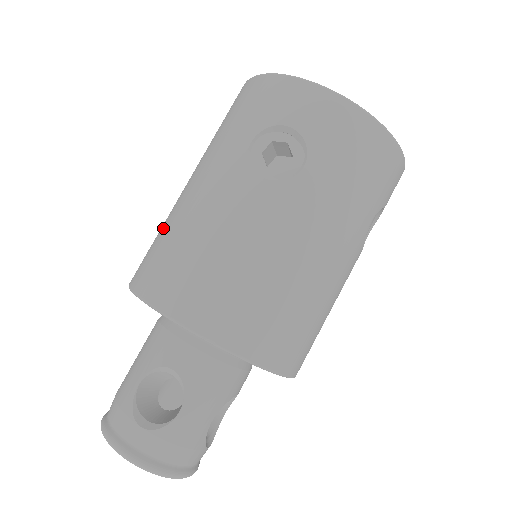
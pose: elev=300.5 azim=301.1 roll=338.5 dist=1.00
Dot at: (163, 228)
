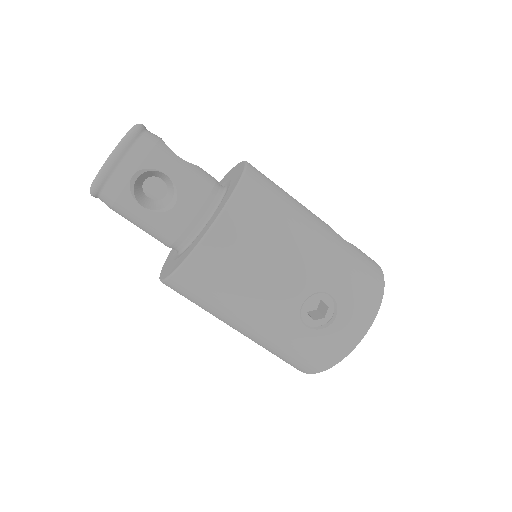
Dot at: occluded
